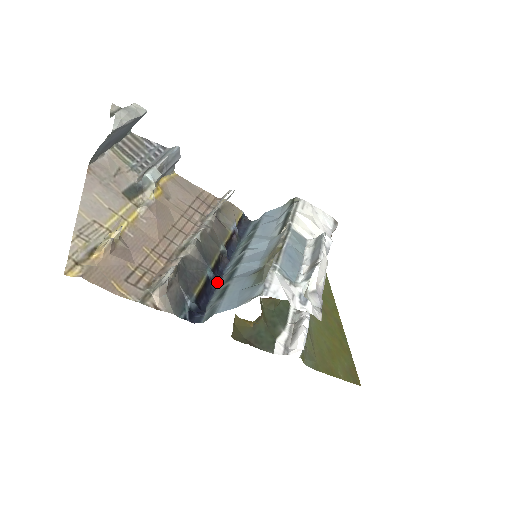
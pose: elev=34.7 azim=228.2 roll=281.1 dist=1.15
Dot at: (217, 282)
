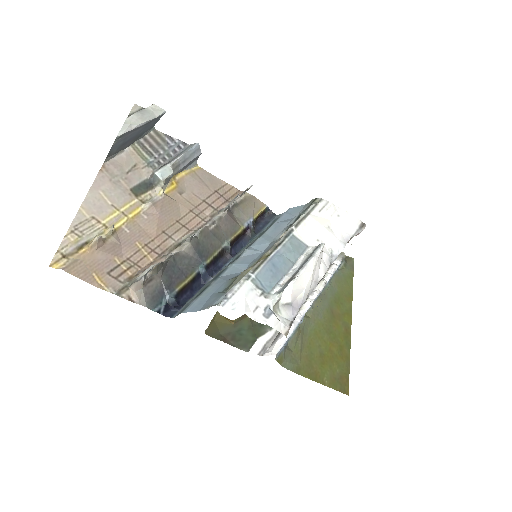
Dot at: (208, 278)
